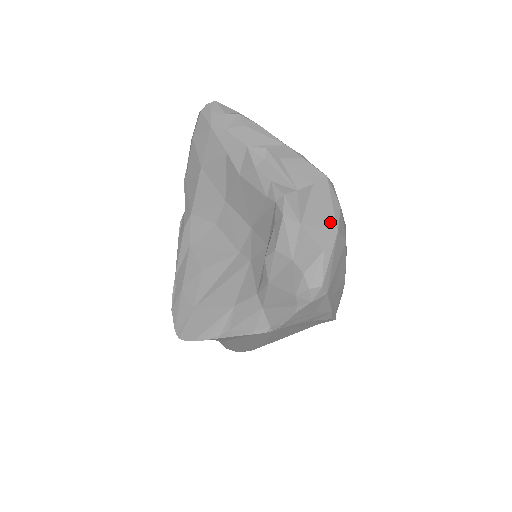
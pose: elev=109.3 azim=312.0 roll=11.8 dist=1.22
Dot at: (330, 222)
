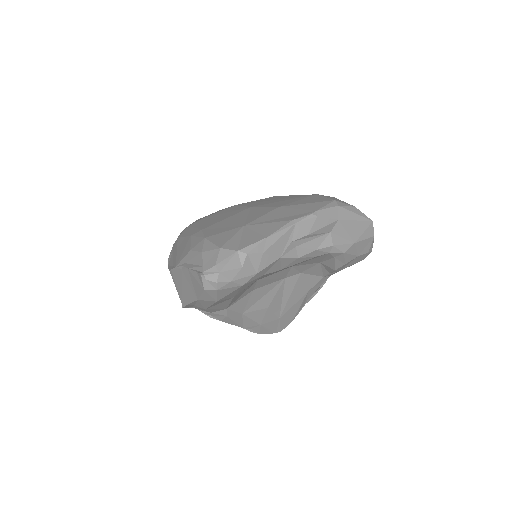
Dot at: (366, 223)
